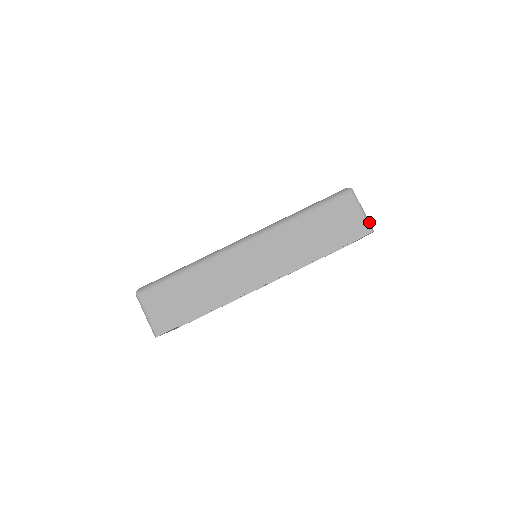
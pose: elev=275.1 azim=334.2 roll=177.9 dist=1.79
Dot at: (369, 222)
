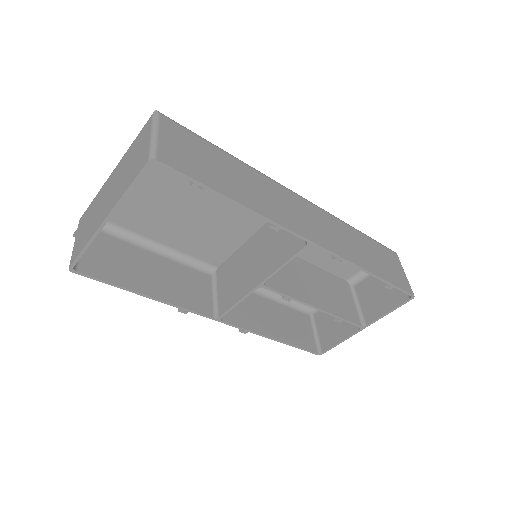
Dot at: (410, 287)
